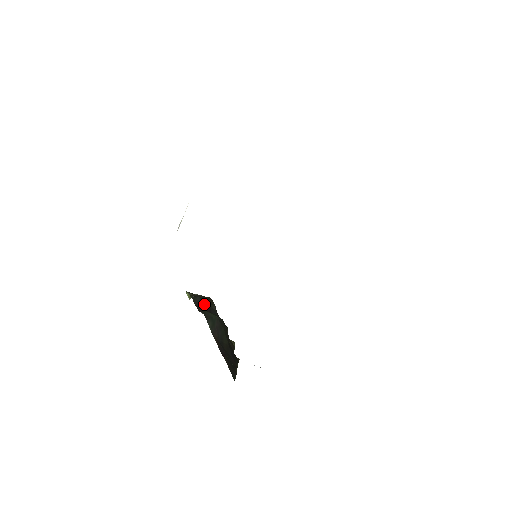
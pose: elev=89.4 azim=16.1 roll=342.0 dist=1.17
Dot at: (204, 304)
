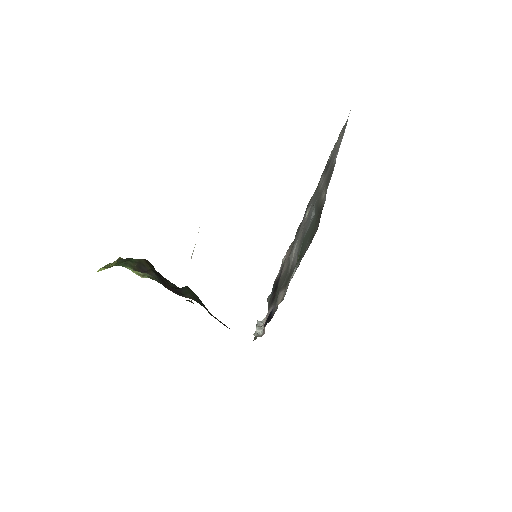
Dot at: (160, 277)
